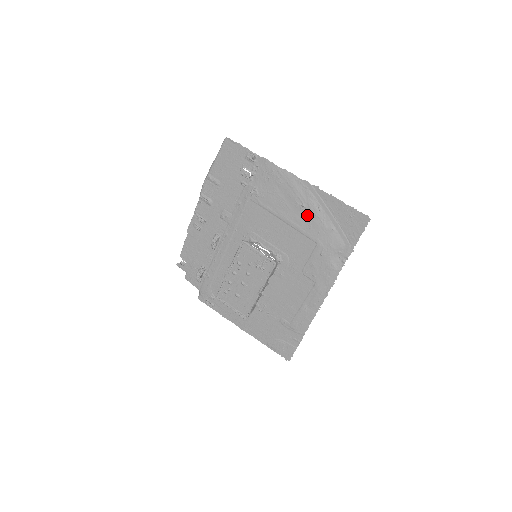
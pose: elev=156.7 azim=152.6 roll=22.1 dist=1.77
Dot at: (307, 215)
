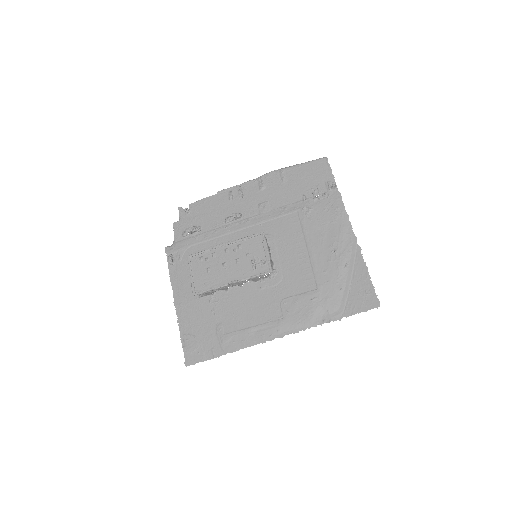
Dot at: (332, 261)
